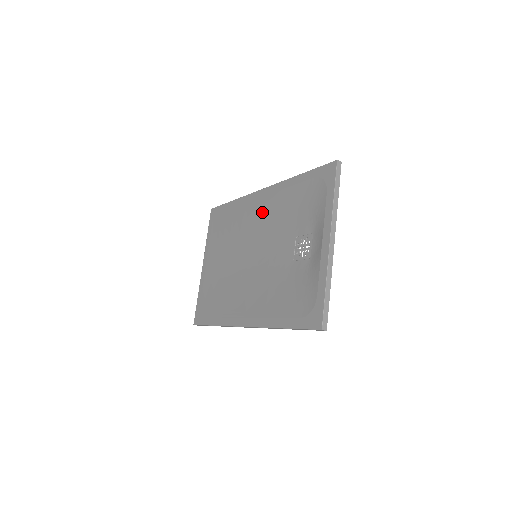
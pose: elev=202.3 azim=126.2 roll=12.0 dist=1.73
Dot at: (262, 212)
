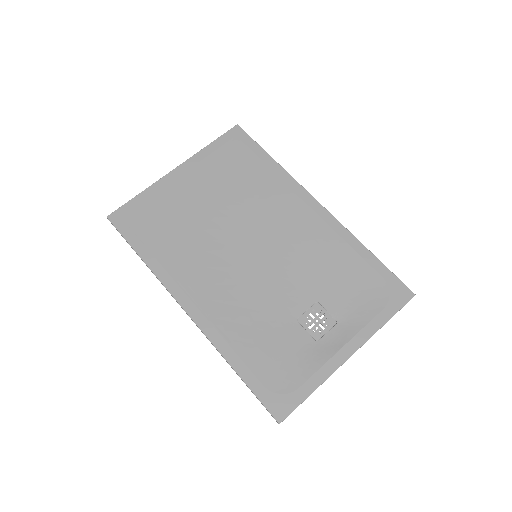
Dot at: (301, 225)
